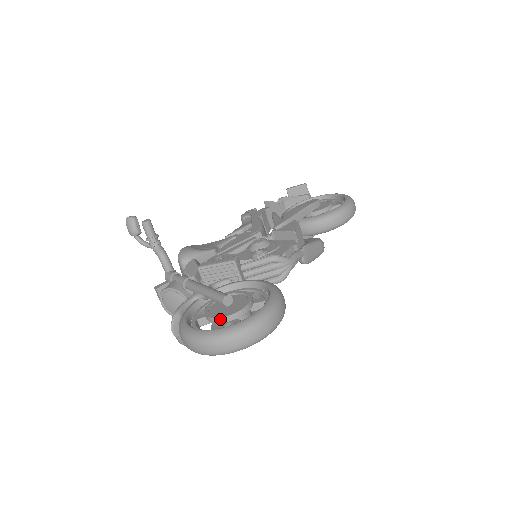
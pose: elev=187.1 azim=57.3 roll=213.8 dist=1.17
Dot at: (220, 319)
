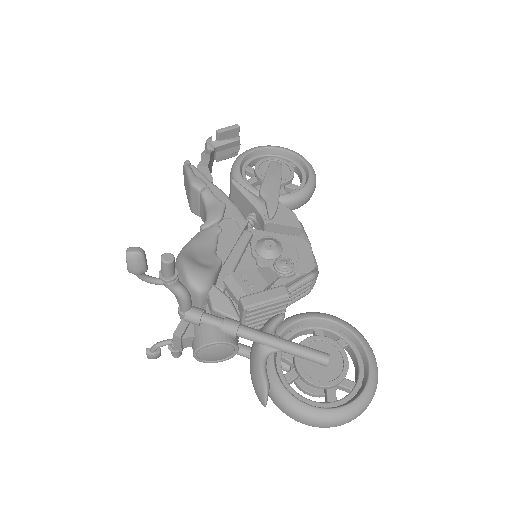
Dot at: (333, 386)
